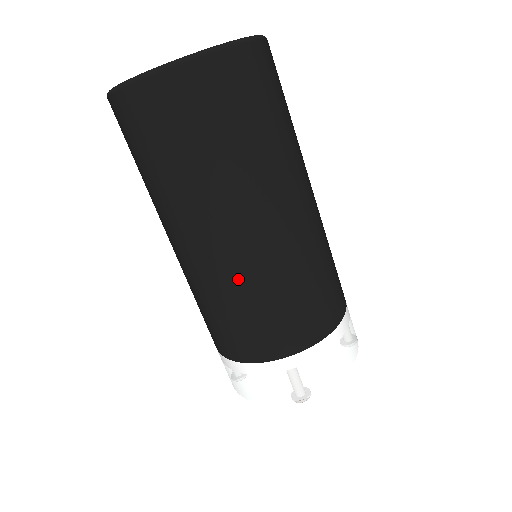
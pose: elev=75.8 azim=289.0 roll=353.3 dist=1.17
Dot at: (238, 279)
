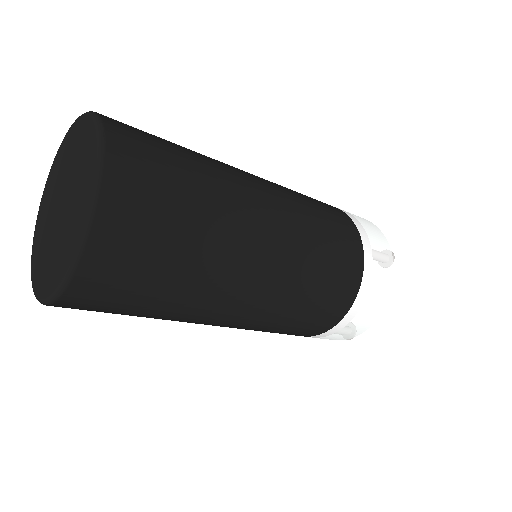
Dot at: occluded
